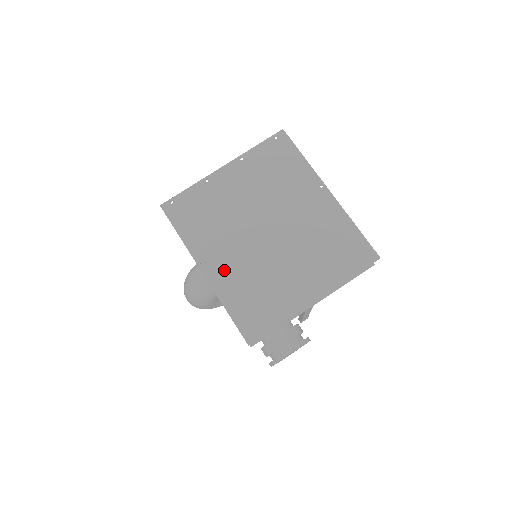
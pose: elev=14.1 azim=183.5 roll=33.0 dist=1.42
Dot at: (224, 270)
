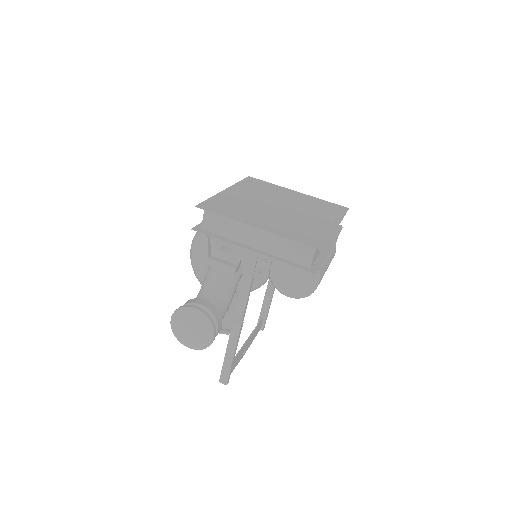
Dot at: (236, 195)
